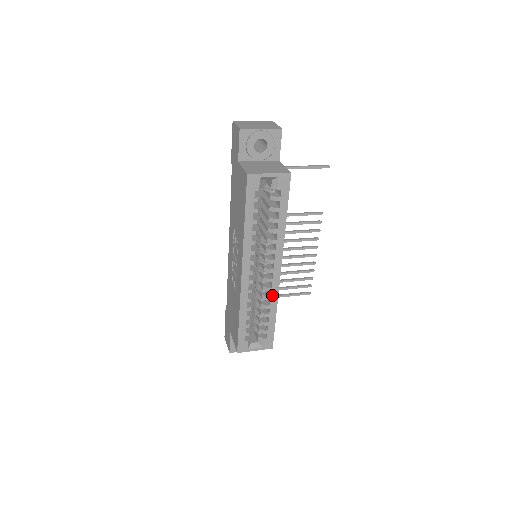
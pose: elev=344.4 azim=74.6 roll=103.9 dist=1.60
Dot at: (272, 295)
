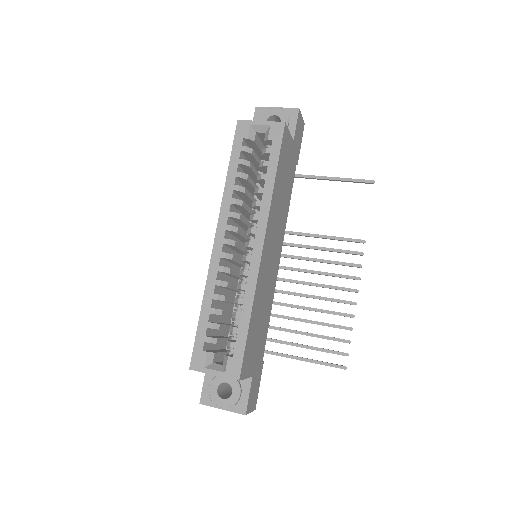
Dot at: (248, 283)
